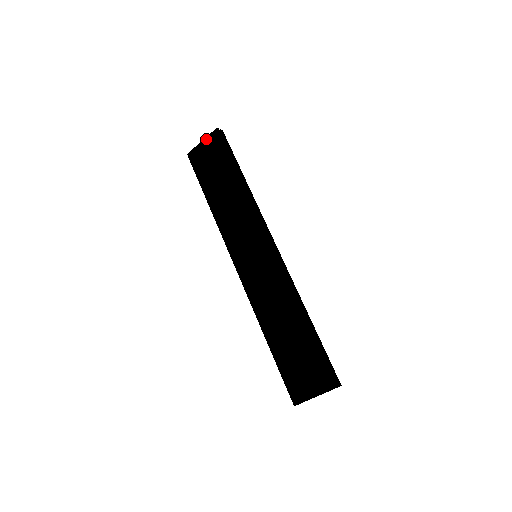
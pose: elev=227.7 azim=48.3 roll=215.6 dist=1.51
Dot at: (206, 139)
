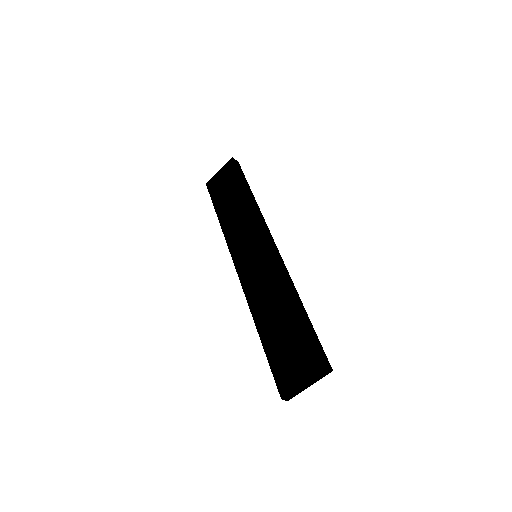
Dot at: (223, 168)
